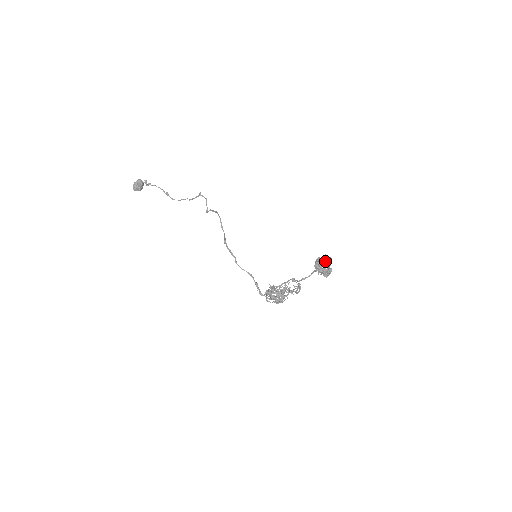
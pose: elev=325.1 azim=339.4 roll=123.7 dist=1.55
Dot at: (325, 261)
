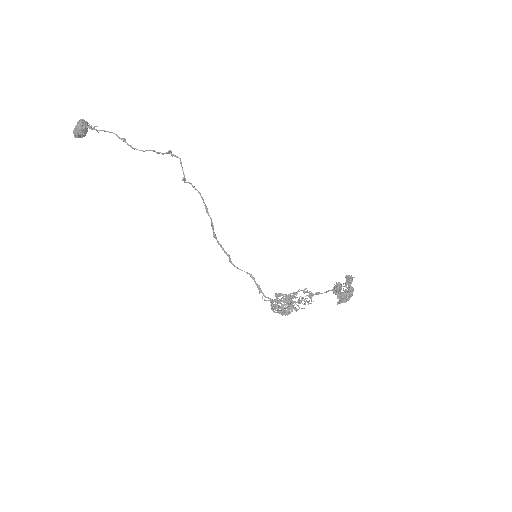
Dot at: (346, 278)
